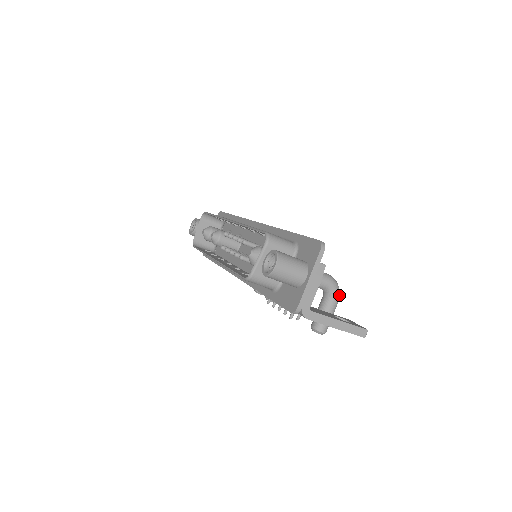
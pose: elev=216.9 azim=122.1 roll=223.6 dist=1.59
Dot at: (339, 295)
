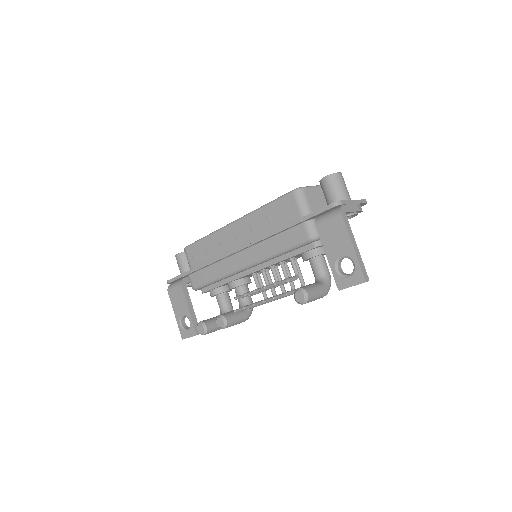
Dot at: occluded
